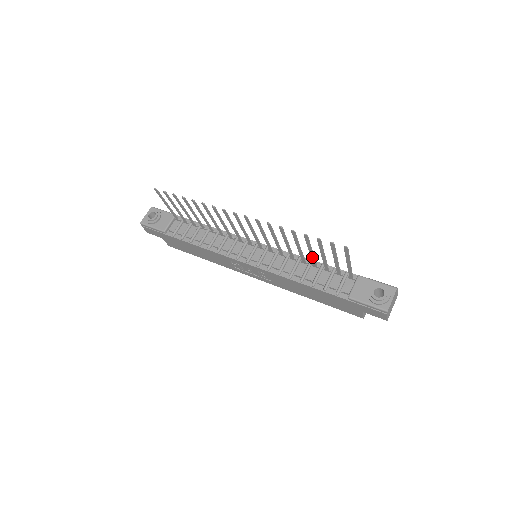
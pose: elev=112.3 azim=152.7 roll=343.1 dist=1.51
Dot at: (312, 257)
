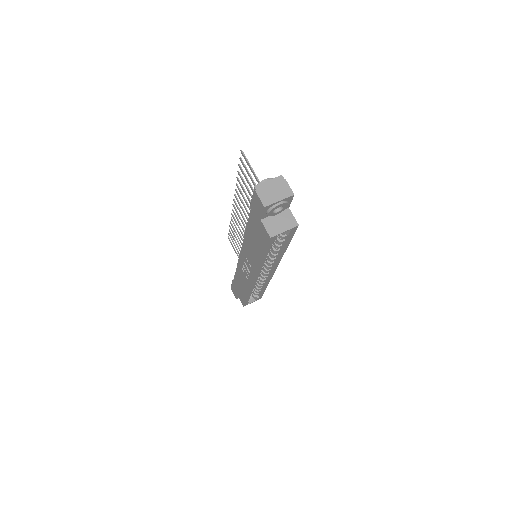
Dot at: occluded
